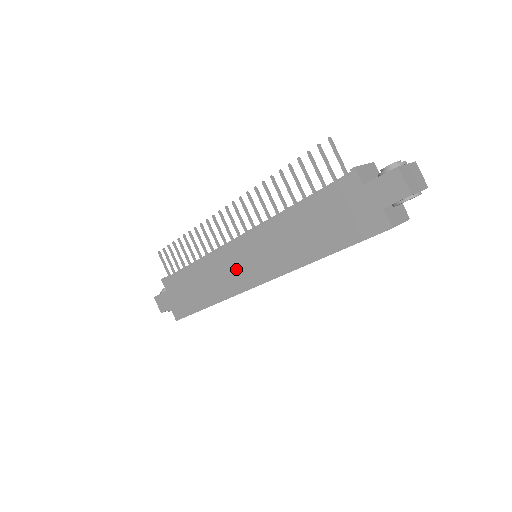
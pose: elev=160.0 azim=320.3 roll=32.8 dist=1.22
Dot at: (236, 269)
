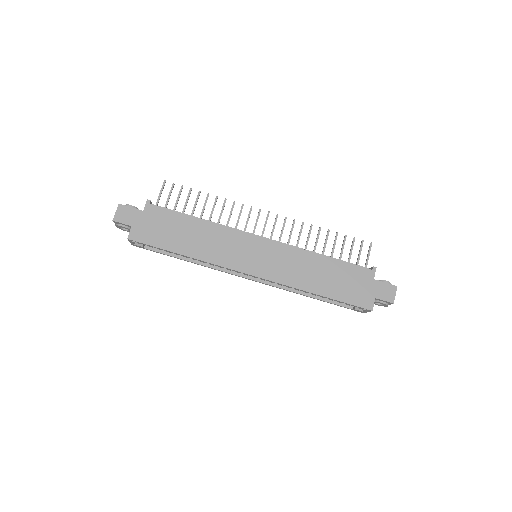
Dot at: (242, 252)
